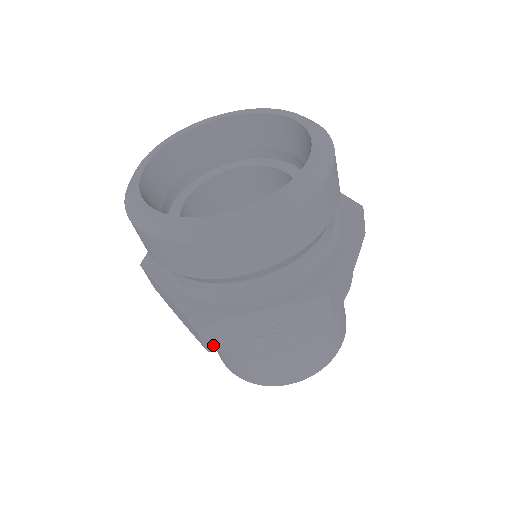
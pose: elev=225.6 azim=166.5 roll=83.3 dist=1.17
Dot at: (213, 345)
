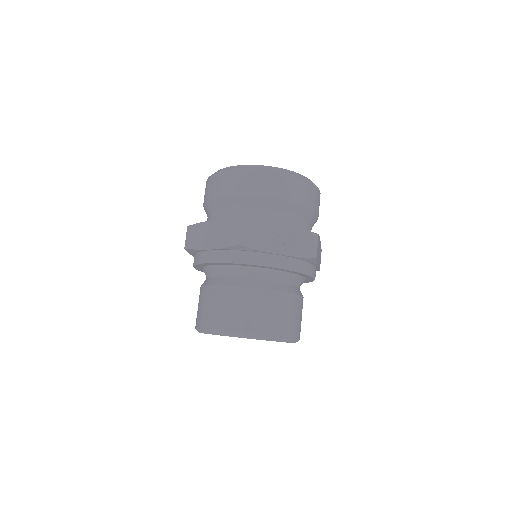
Dot at: (246, 240)
